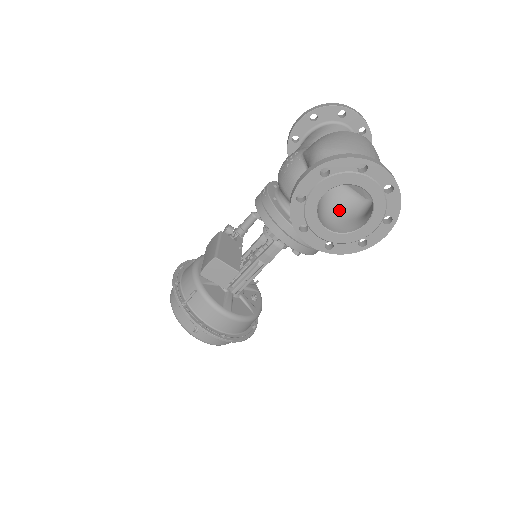
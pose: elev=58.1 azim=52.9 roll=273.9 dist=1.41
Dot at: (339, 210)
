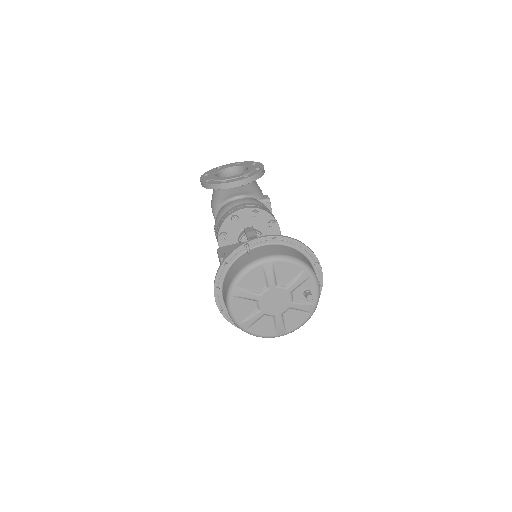
Dot at: (243, 192)
